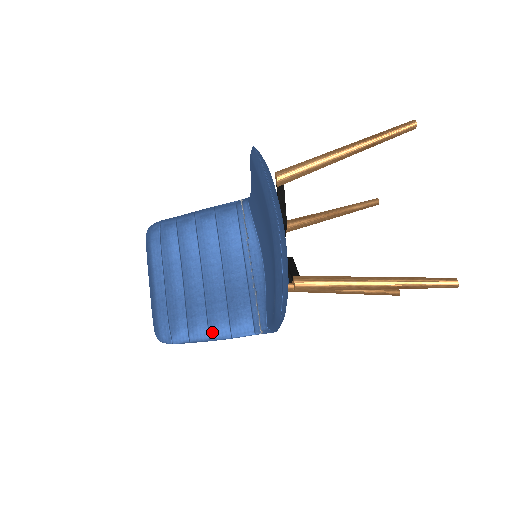
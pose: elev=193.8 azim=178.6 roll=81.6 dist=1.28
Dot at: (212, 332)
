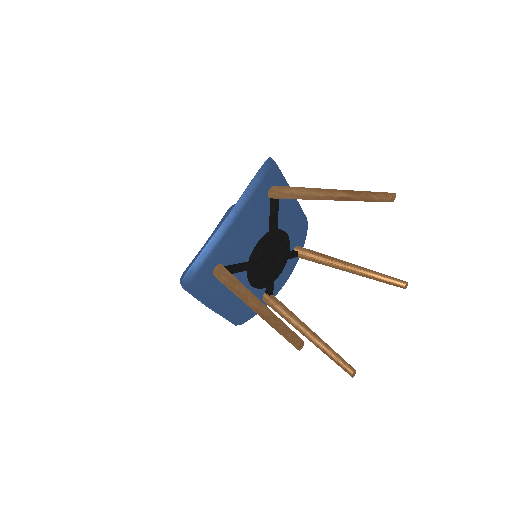
Dot at: occluded
